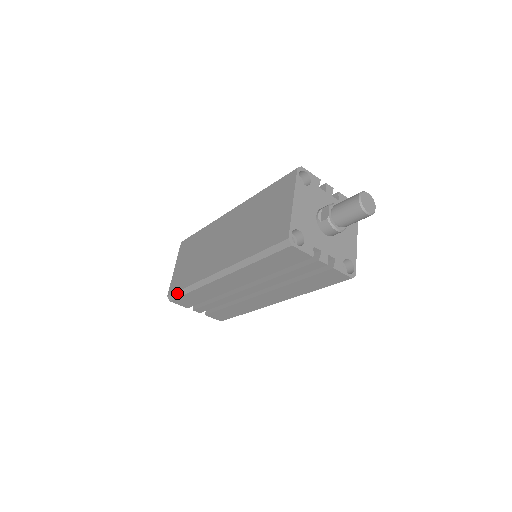
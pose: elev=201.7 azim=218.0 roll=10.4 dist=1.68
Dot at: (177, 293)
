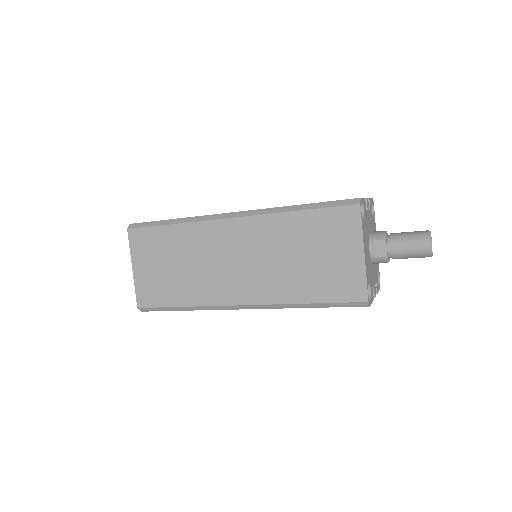
Dot at: (159, 308)
